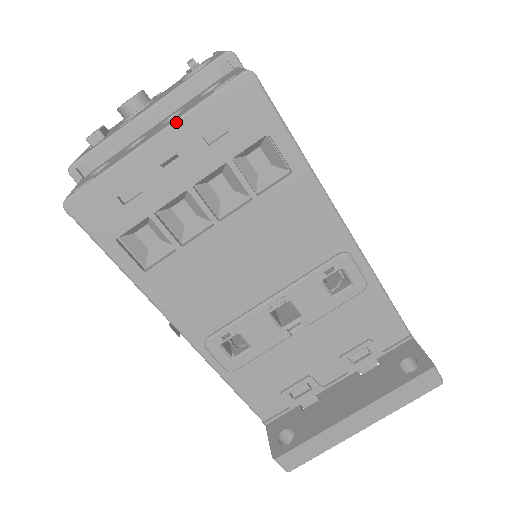
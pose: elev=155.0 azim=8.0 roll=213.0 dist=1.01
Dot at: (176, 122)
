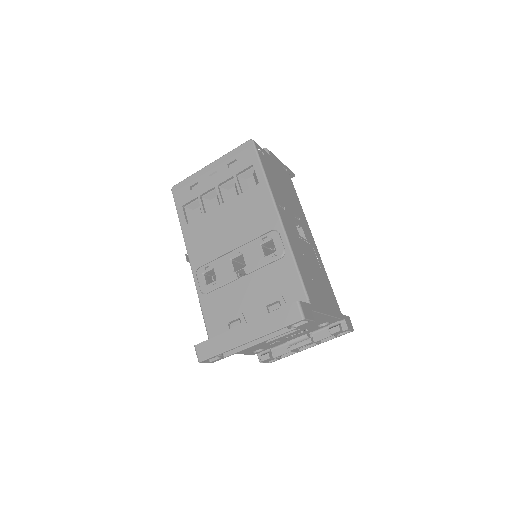
Dot at: (220, 158)
